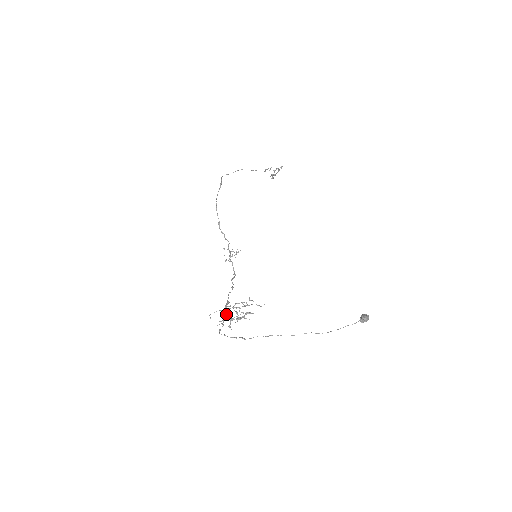
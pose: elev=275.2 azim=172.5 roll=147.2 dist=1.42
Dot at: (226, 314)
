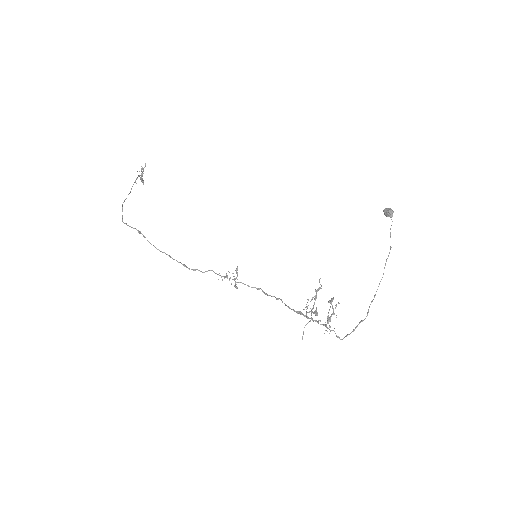
Dot at: occluded
